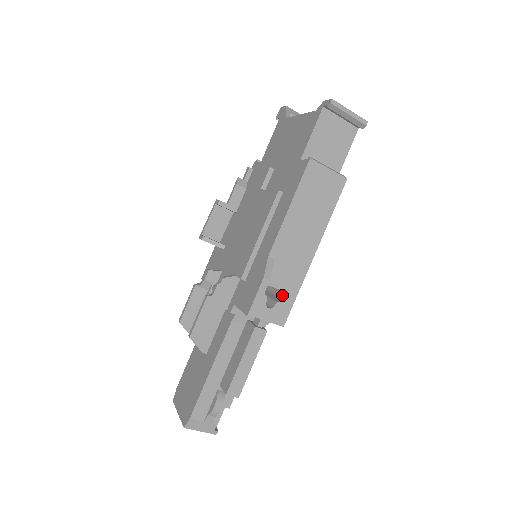
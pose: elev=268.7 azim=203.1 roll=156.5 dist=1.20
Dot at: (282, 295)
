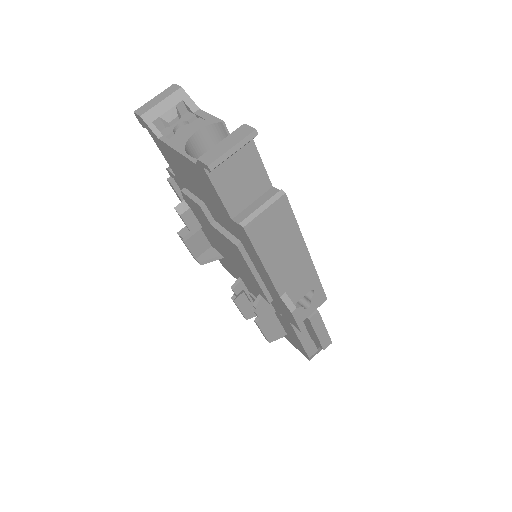
Dot at: occluded
